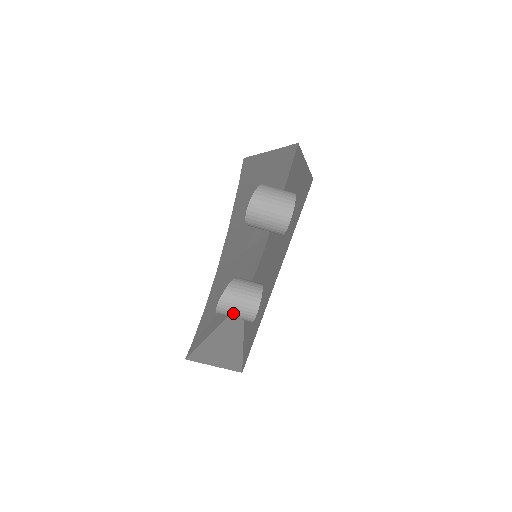
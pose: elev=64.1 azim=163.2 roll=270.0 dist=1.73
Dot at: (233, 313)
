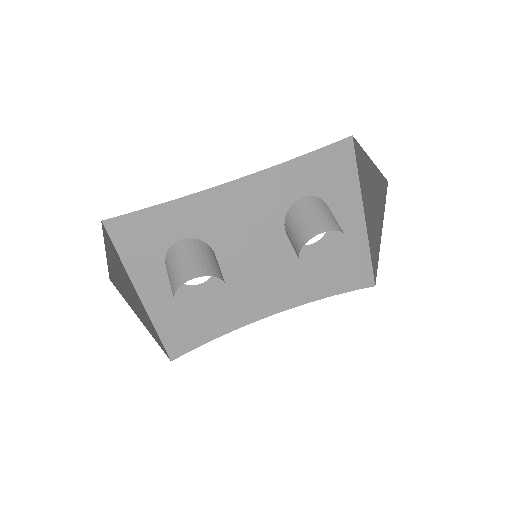
Dot at: (178, 260)
